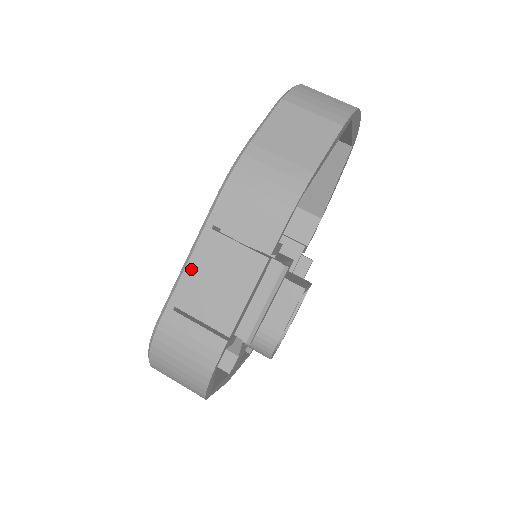
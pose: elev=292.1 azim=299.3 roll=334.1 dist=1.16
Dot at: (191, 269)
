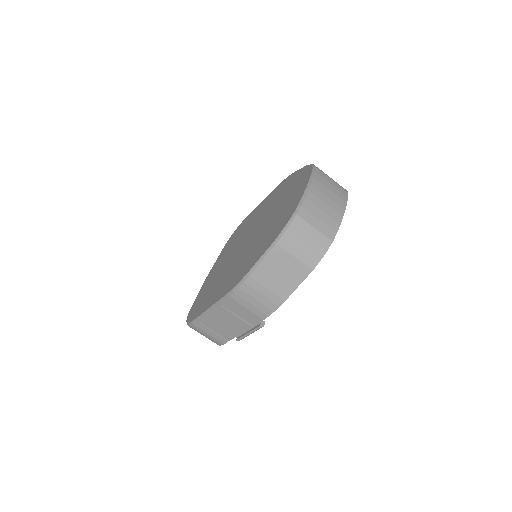
Dot at: (210, 315)
